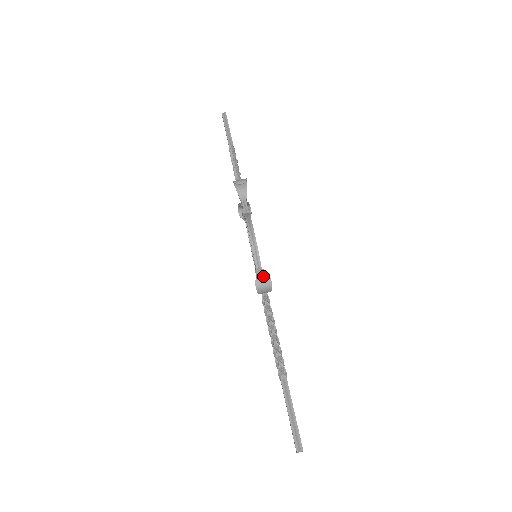
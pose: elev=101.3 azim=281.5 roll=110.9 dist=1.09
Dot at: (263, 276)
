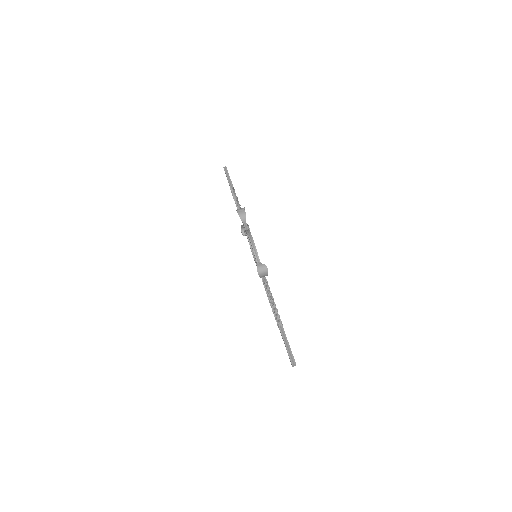
Dot at: (261, 265)
